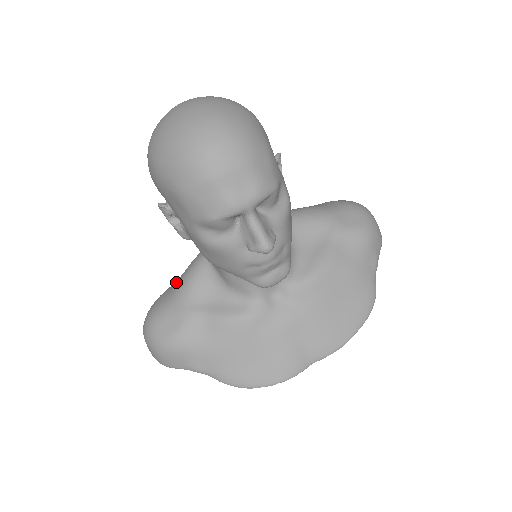
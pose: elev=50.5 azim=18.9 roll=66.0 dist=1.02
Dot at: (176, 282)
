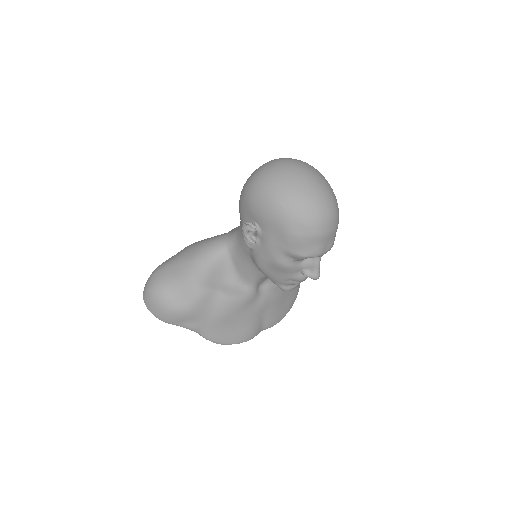
Dot at: (189, 259)
